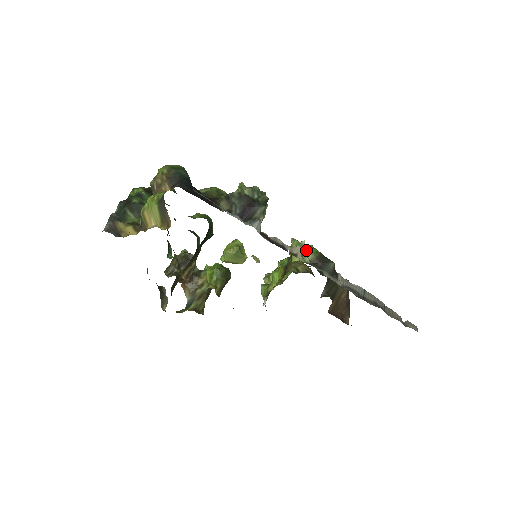
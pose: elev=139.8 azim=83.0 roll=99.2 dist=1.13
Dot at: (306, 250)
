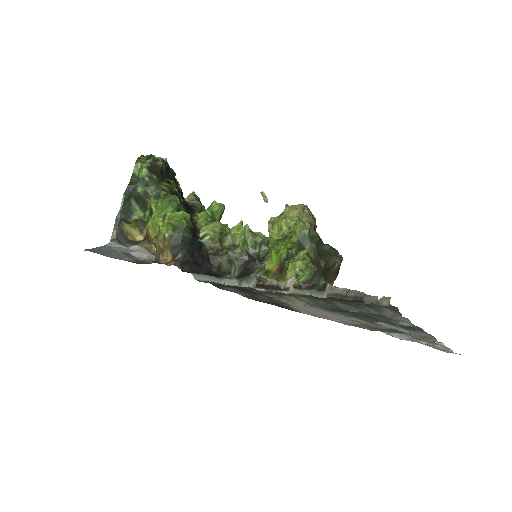
Dot at: (300, 275)
